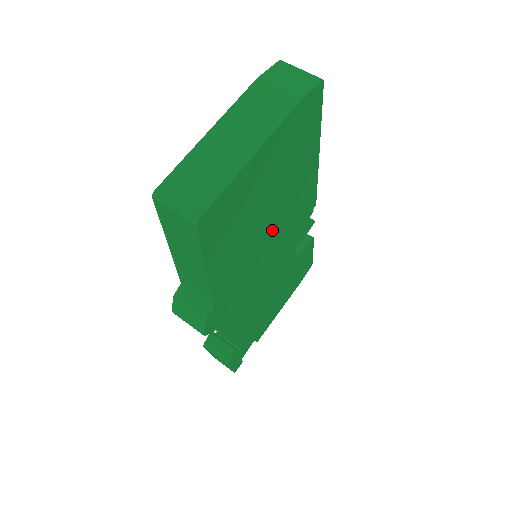
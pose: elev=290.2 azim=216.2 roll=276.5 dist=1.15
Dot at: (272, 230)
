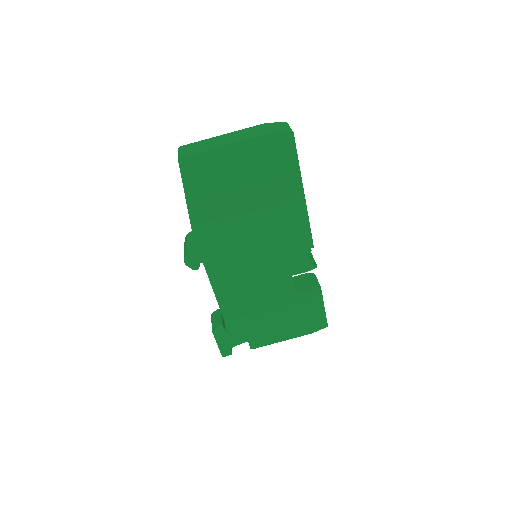
Dot at: (254, 225)
